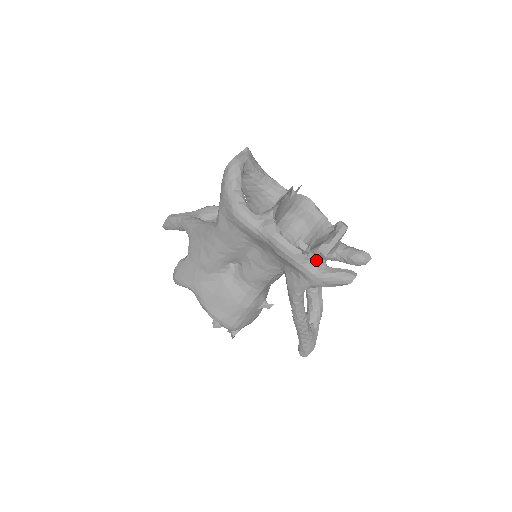
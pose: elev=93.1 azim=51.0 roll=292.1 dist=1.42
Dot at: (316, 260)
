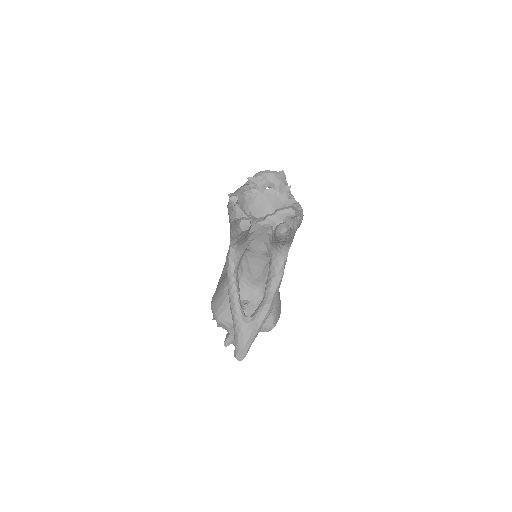
Dot at: (240, 214)
